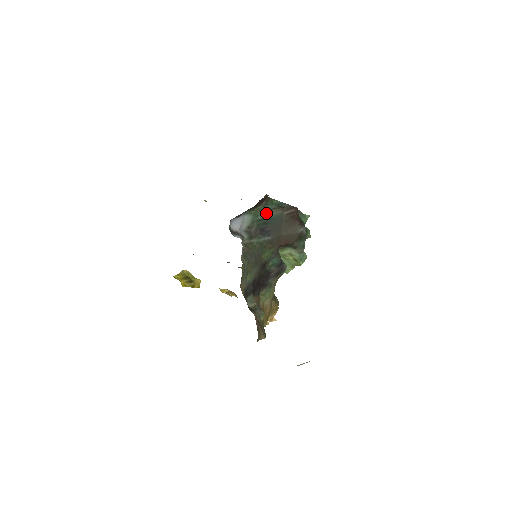
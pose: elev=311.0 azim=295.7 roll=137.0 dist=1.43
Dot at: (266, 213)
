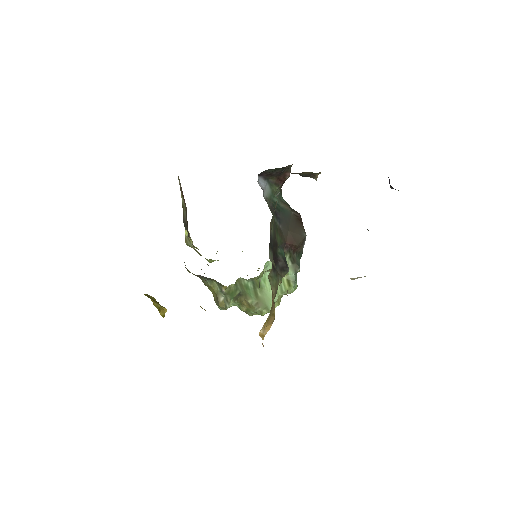
Dot at: (279, 201)
